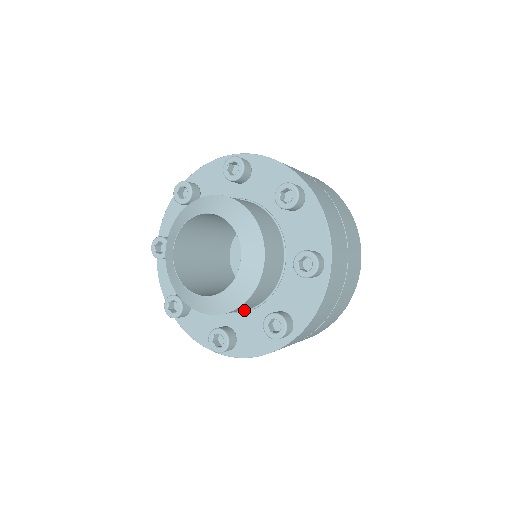
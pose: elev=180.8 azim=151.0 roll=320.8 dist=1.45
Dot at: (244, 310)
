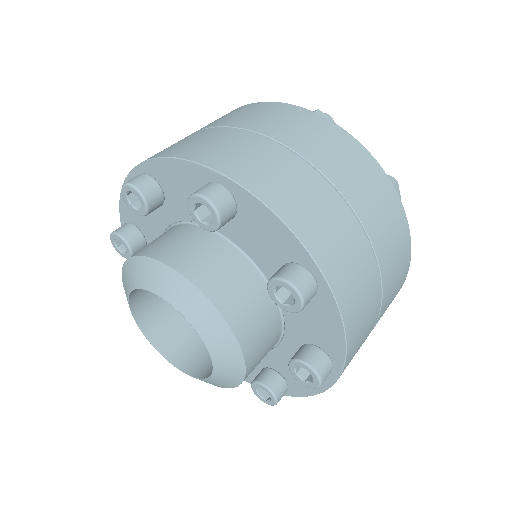
Dot at: occluded
